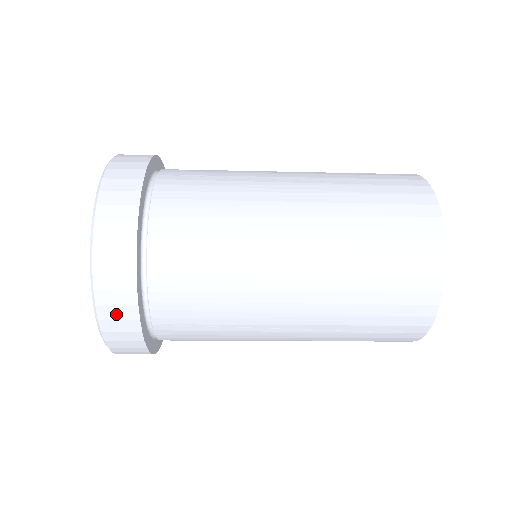
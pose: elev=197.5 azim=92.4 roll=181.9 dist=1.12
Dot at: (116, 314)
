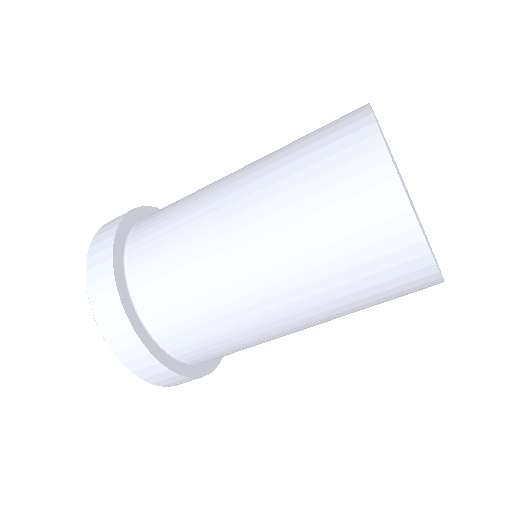
Dot at: (98, 260)
